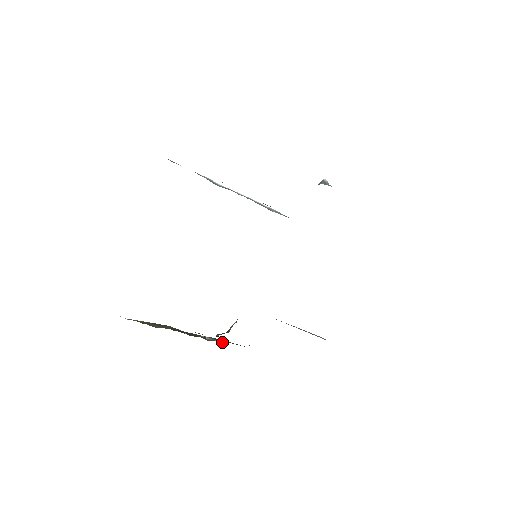
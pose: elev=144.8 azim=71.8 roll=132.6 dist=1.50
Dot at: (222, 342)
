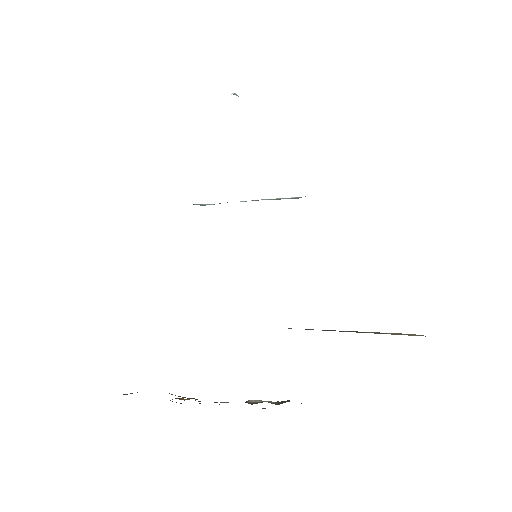
Dot at: (282, 402)
